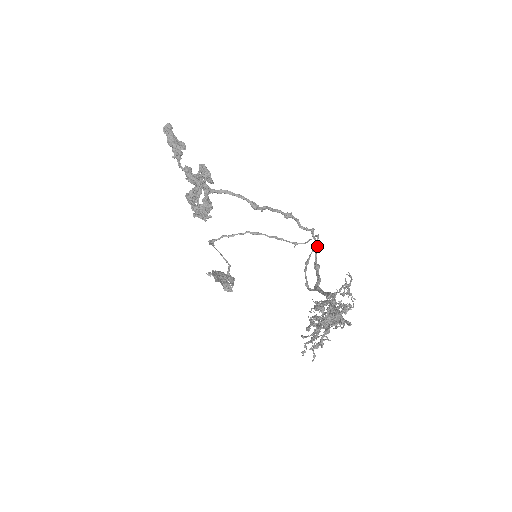
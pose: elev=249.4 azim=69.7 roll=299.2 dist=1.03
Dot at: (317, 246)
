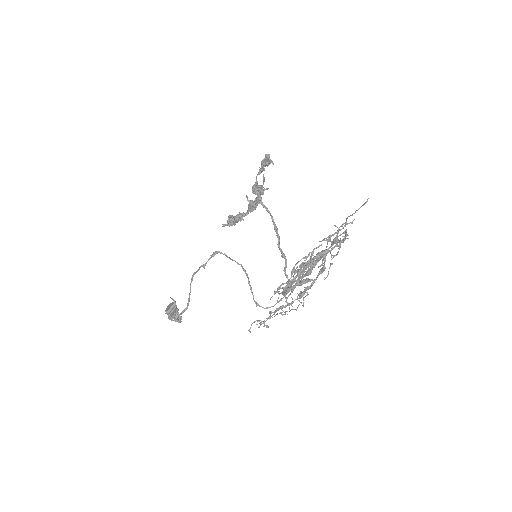
Dot at: occluded
